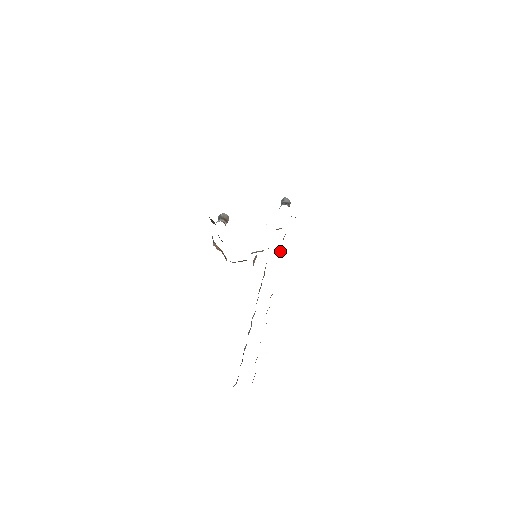
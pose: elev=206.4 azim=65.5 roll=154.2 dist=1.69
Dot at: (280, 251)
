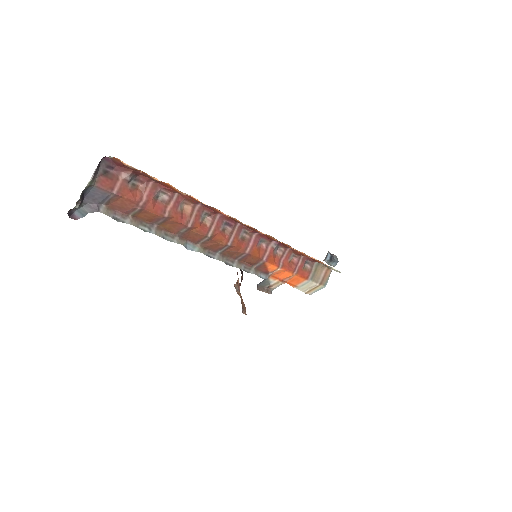
Dot at: (290, 266)
